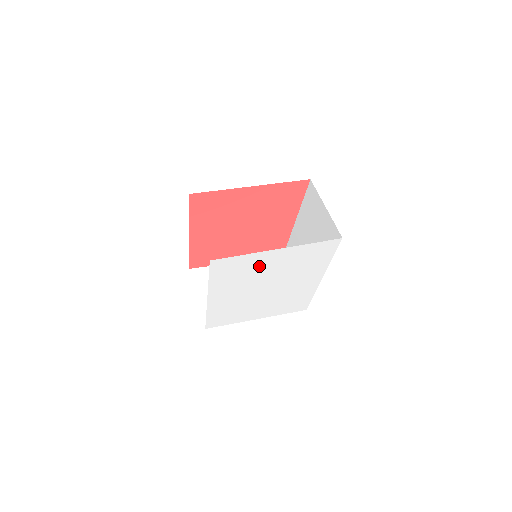
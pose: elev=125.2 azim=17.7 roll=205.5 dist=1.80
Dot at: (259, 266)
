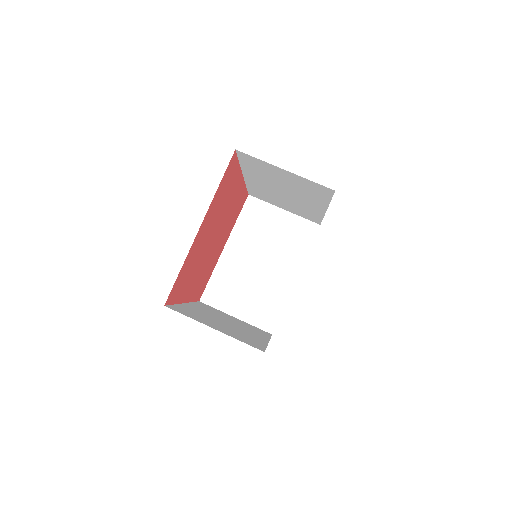
Dot at: occluded
